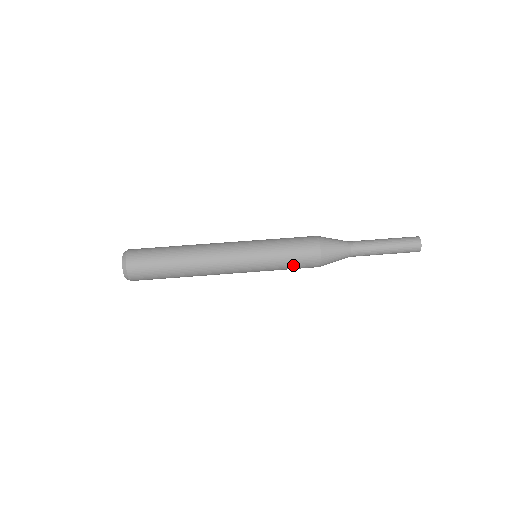
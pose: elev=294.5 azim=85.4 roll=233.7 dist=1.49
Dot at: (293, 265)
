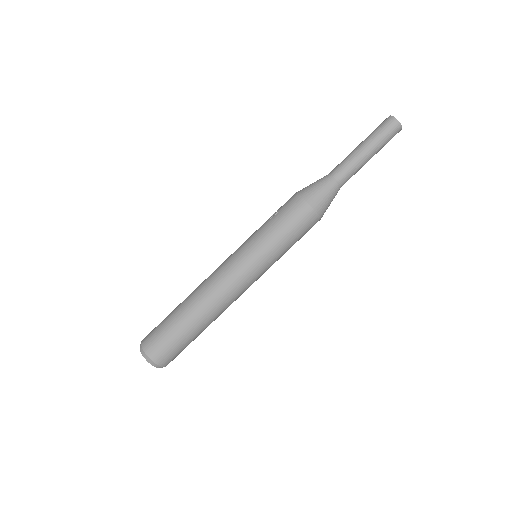
Dot at: occluded
